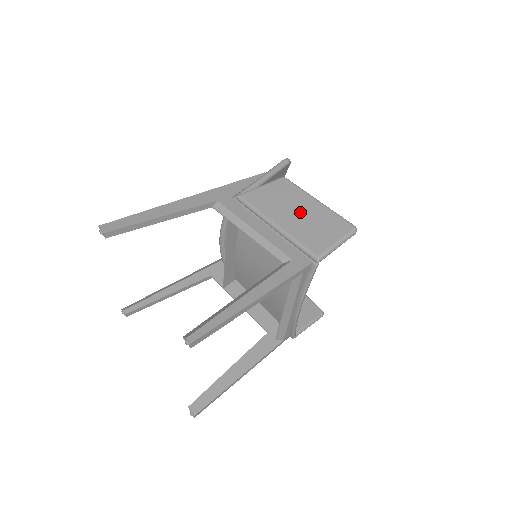
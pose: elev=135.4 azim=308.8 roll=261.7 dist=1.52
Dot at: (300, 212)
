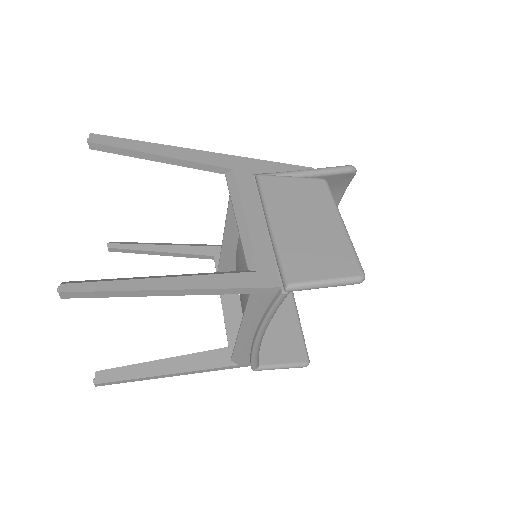
Dot at: (311, 224)
